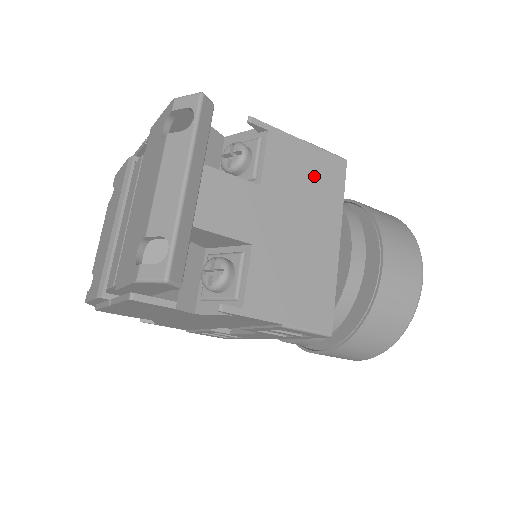
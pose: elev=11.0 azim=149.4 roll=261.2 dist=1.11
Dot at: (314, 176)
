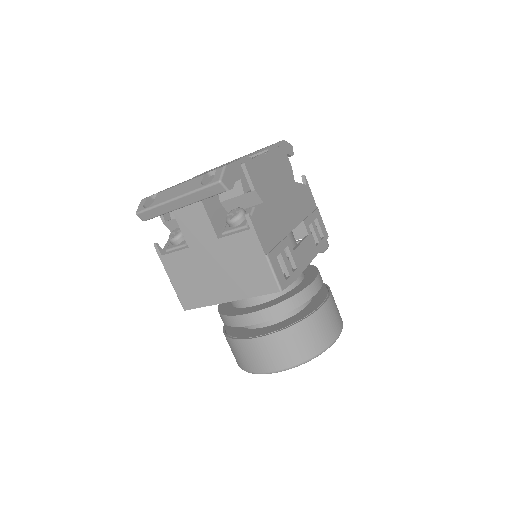
Dot at: (251, 271)
